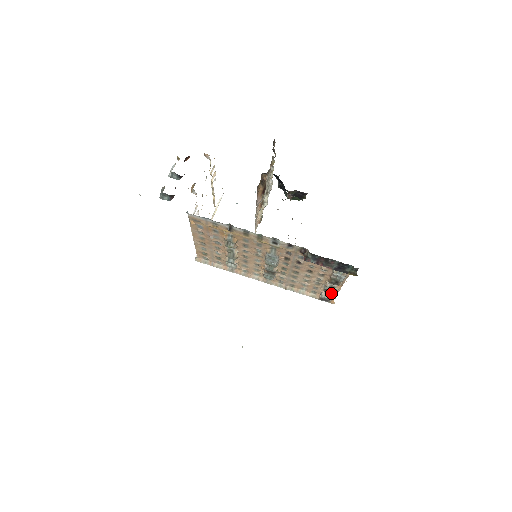
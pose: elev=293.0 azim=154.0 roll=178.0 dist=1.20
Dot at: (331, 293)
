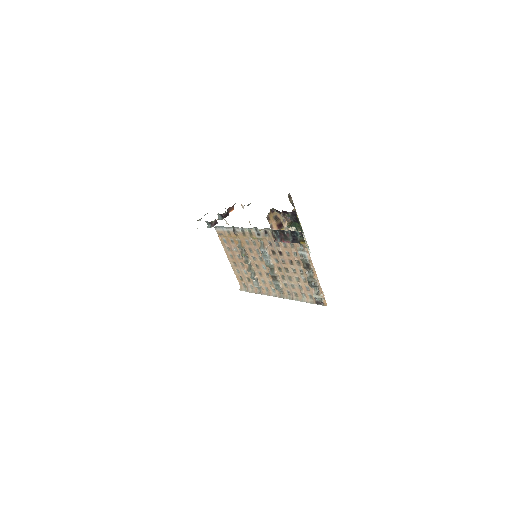
Dot at: (314, 286)
